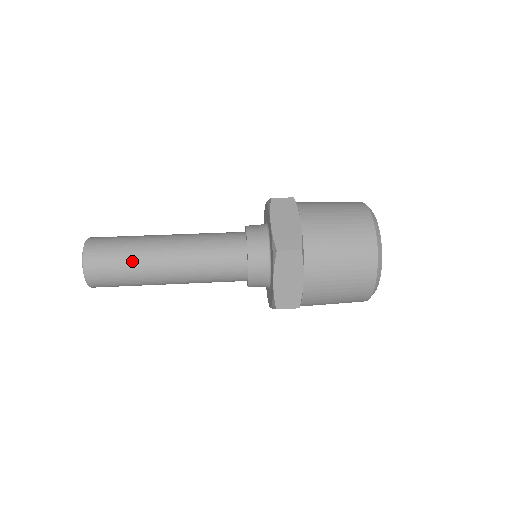
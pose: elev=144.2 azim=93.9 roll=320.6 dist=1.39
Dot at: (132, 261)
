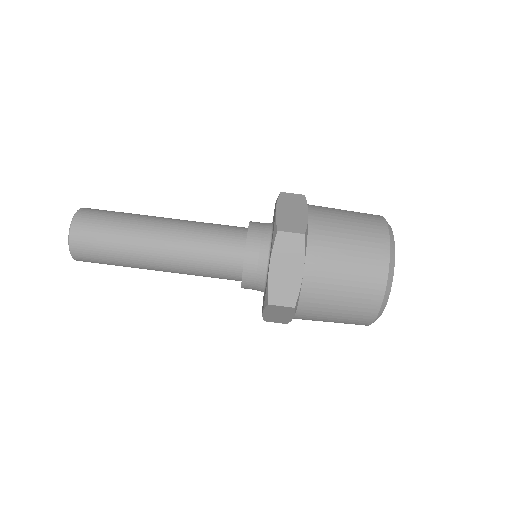
Dot at: occluded
